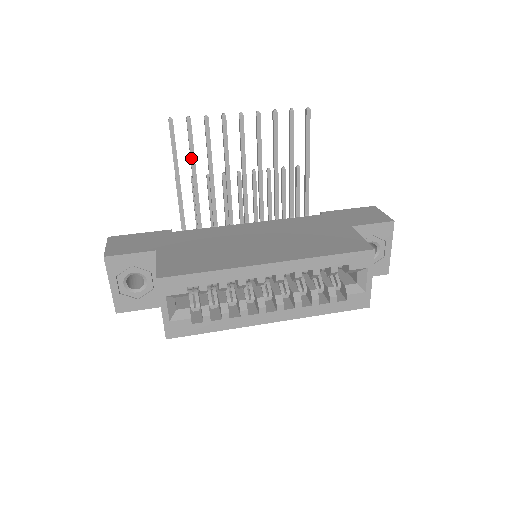
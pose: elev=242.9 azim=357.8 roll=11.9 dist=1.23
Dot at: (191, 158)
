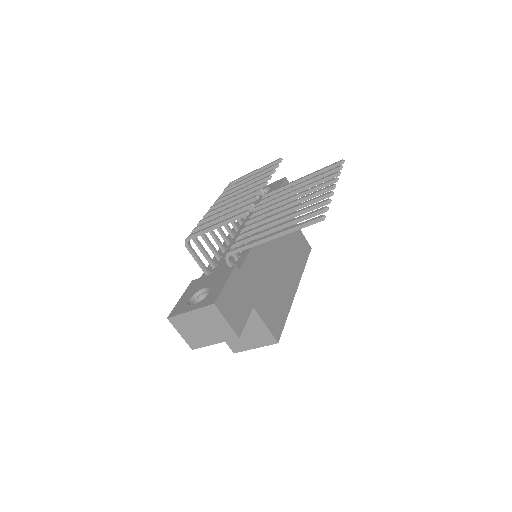
Dot at: occluded
